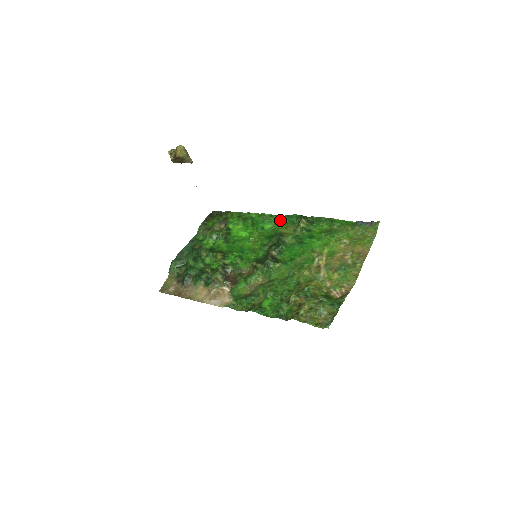
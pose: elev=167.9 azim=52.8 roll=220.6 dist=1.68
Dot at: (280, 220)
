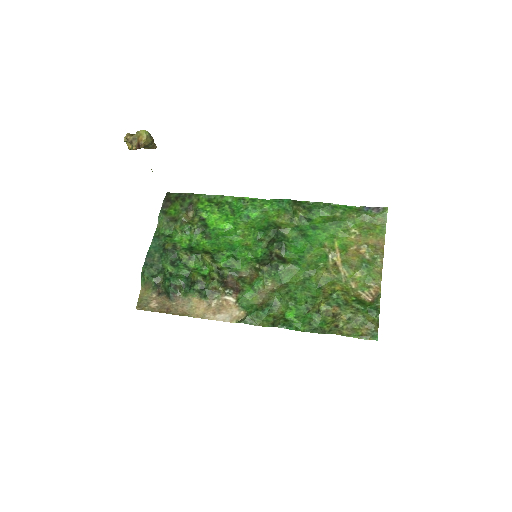
Dot at: (267, 206)
